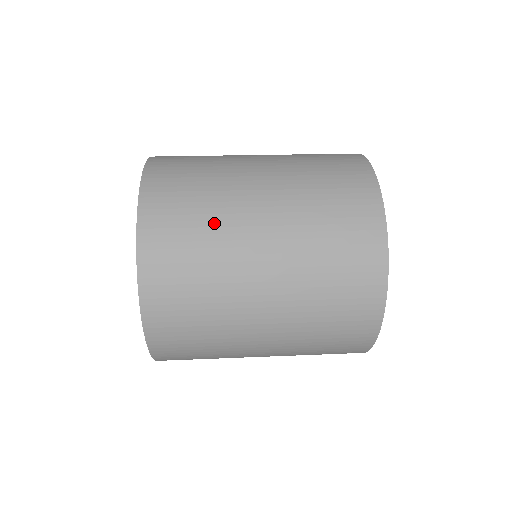
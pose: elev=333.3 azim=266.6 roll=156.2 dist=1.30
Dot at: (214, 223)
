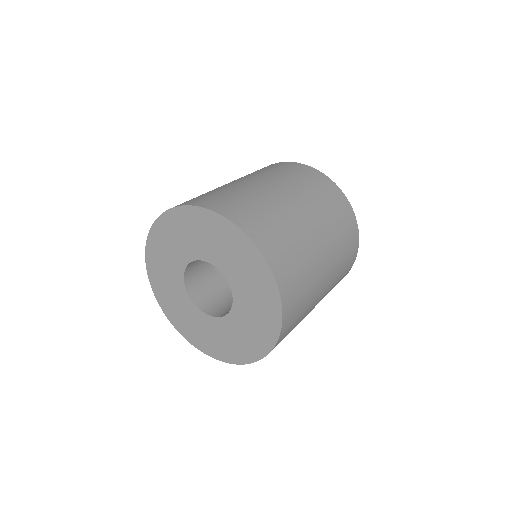
Dot at: (266, 204)
